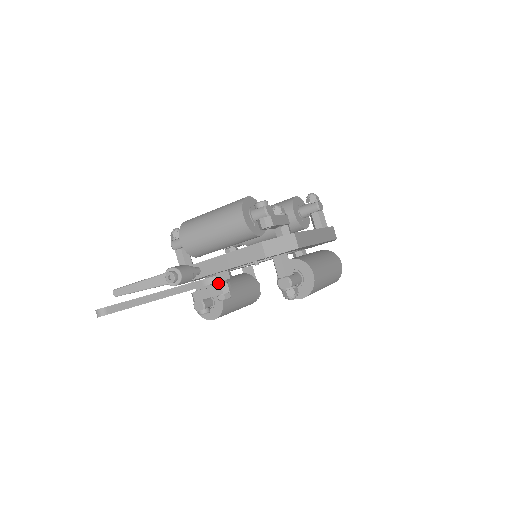
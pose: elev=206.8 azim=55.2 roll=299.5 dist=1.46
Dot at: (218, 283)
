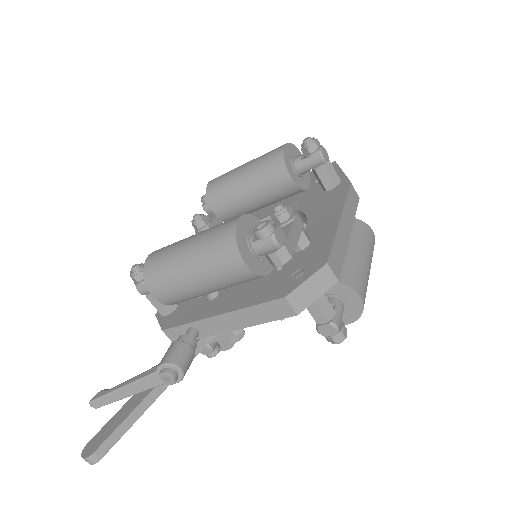
Dot at: occluded
